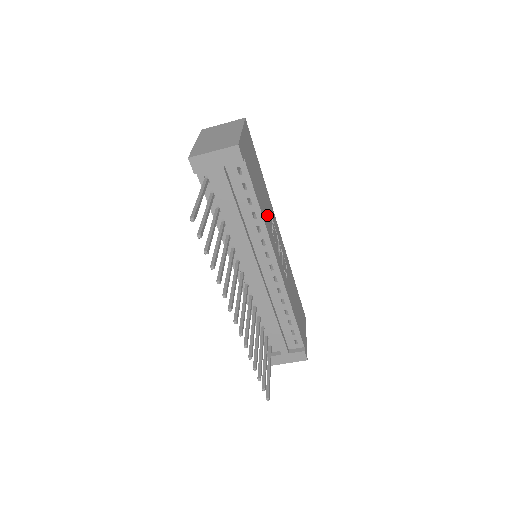
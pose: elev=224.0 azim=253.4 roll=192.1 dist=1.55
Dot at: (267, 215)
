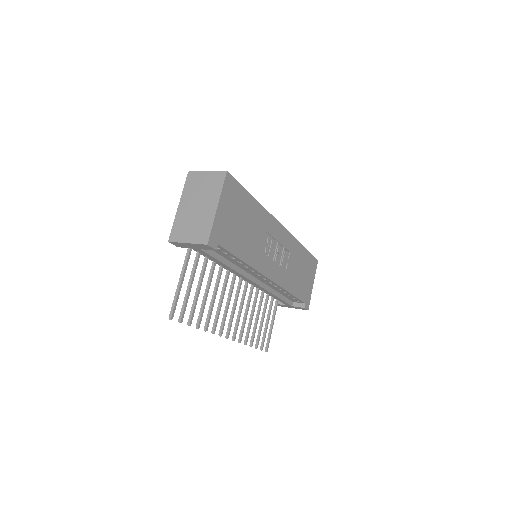
Dot at: (257, 245)
